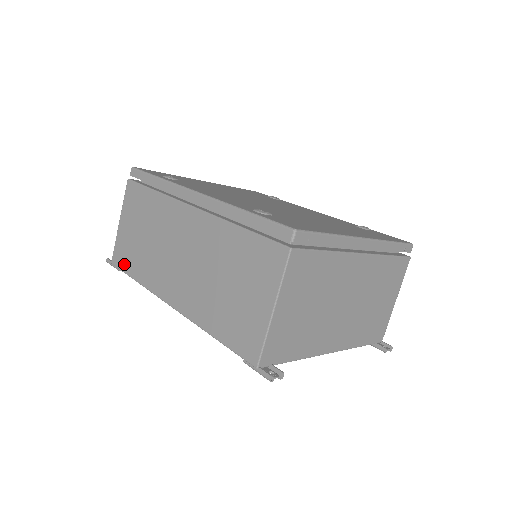
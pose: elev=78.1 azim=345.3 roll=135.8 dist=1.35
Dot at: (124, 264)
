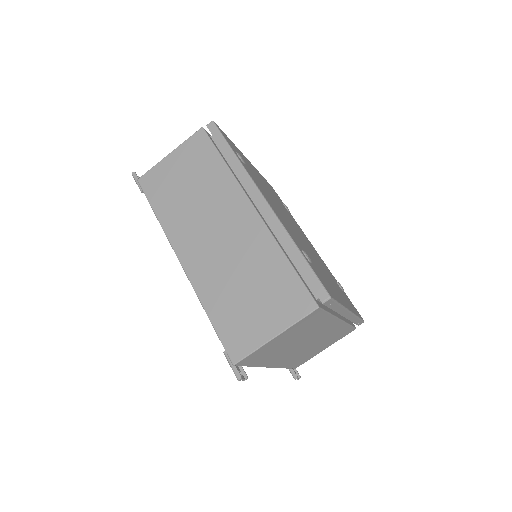
Dot at: (152, 193)
